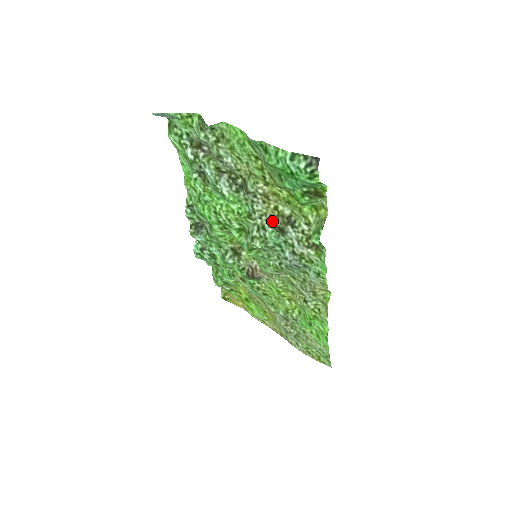
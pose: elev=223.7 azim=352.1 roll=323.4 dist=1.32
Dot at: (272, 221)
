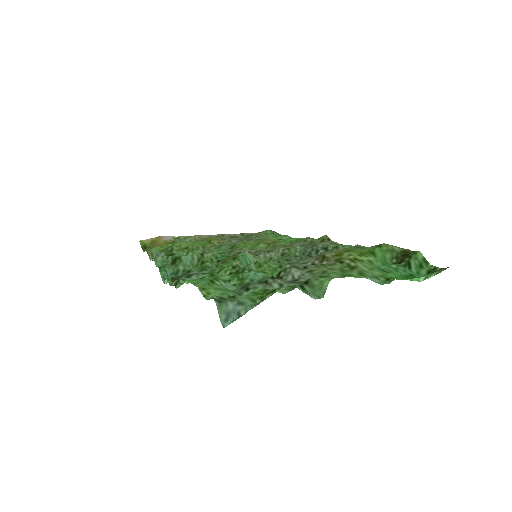
Dot at: occluded
